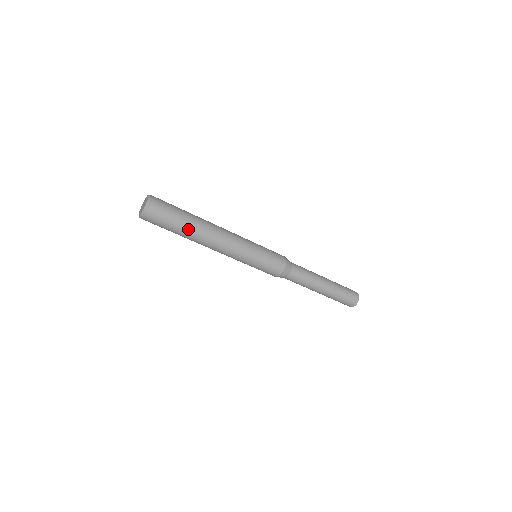
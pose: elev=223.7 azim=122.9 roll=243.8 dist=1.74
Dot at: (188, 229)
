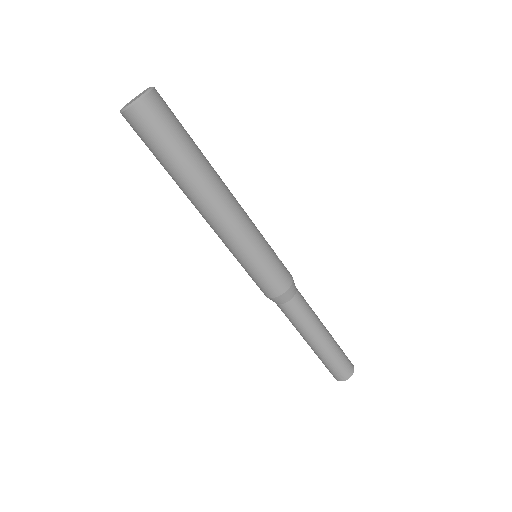
Dot at: (187, 166)
